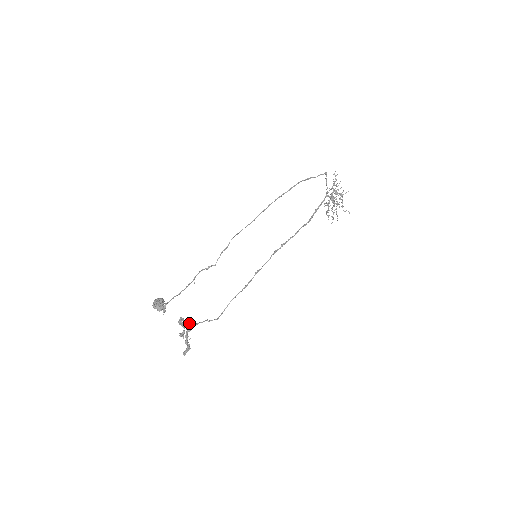
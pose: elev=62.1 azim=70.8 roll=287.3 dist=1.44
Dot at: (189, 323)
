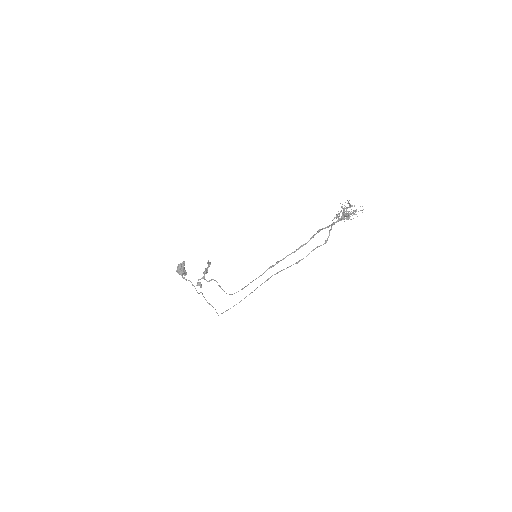
Dot at: occluded
